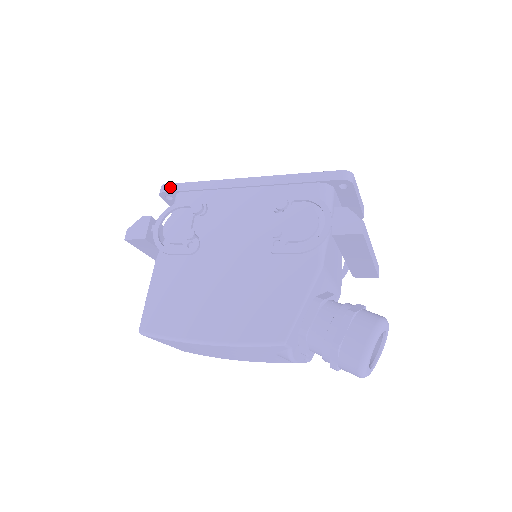
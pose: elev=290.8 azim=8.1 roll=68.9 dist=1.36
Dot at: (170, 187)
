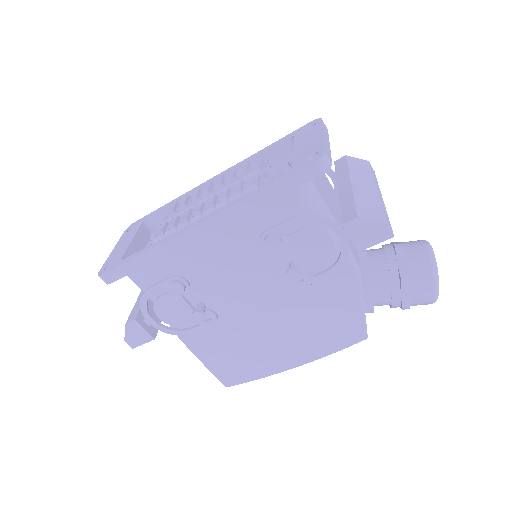
Dot at: (113, 275)
